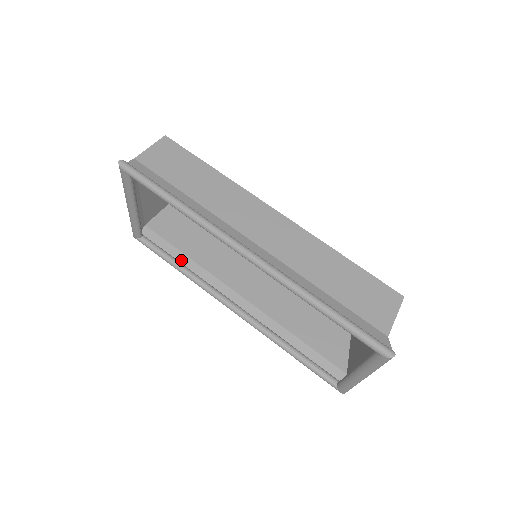
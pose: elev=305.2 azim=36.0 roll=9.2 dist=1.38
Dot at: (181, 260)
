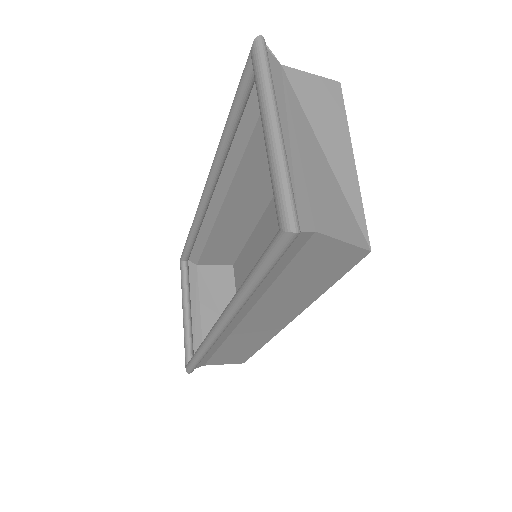
Dot at: (209, 353)
